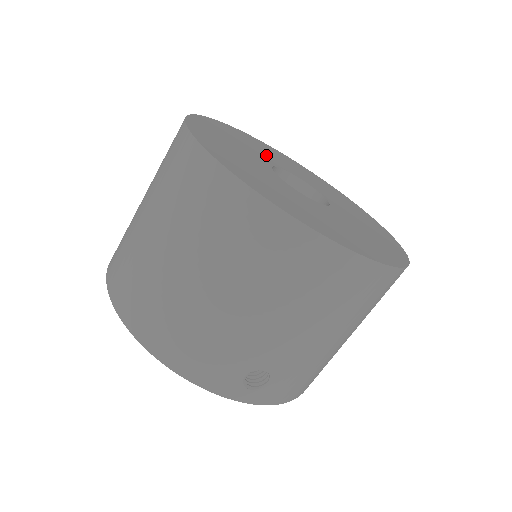
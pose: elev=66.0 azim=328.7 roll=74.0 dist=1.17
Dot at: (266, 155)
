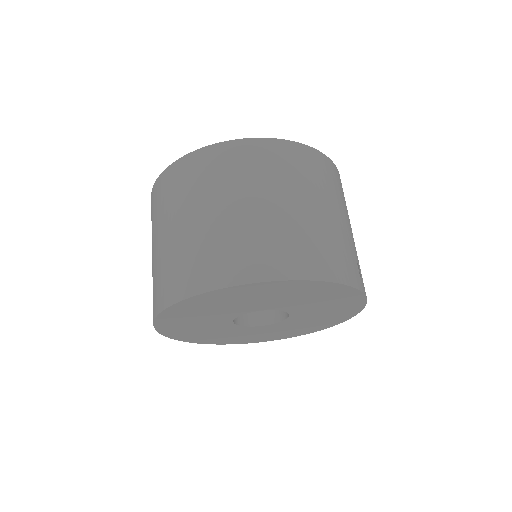
Dot at: occluded
